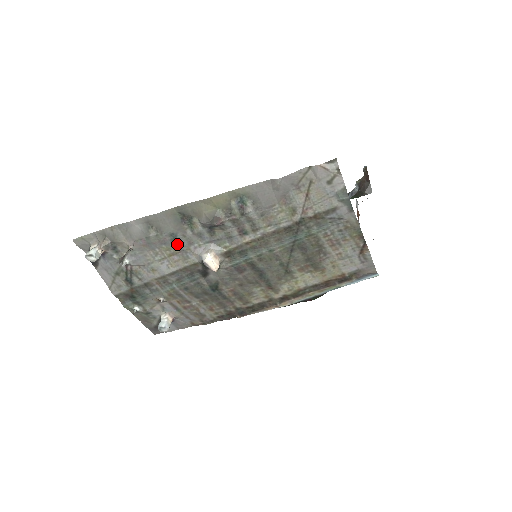
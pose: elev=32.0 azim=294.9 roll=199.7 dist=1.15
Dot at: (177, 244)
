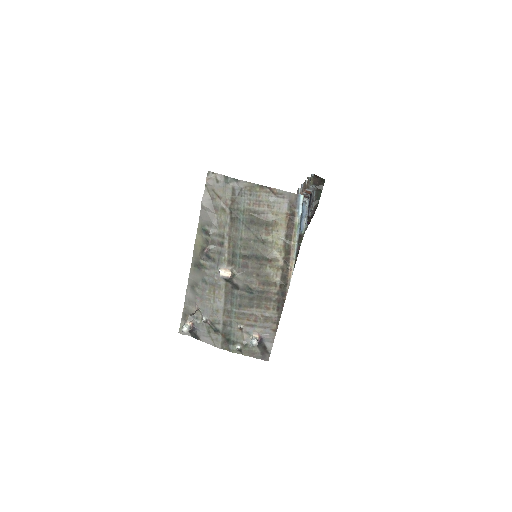
Dot at: (210, 284)
